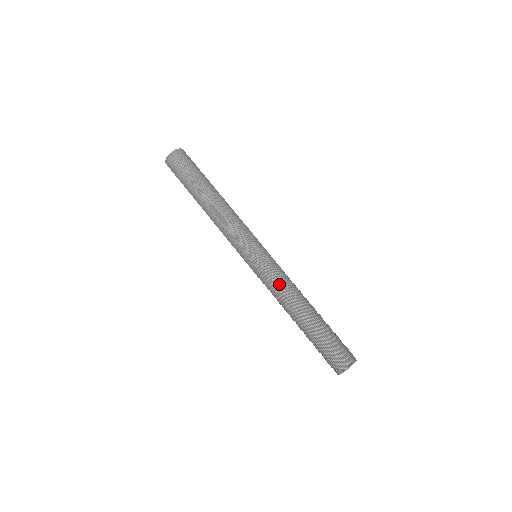
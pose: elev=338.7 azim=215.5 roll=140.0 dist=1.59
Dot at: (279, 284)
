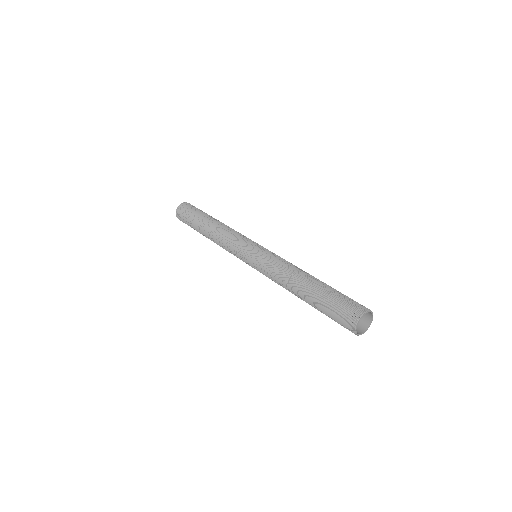
Dot at: (278, 263)
